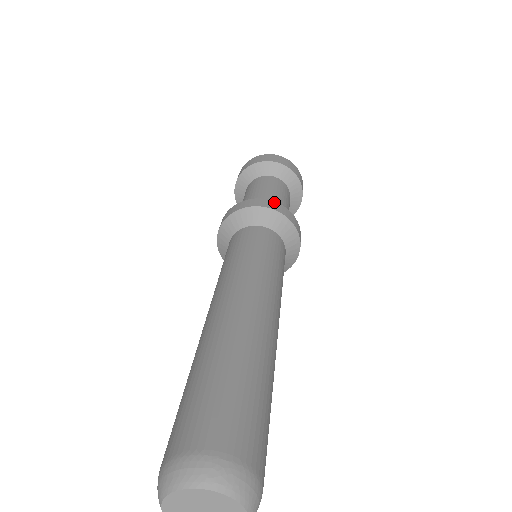
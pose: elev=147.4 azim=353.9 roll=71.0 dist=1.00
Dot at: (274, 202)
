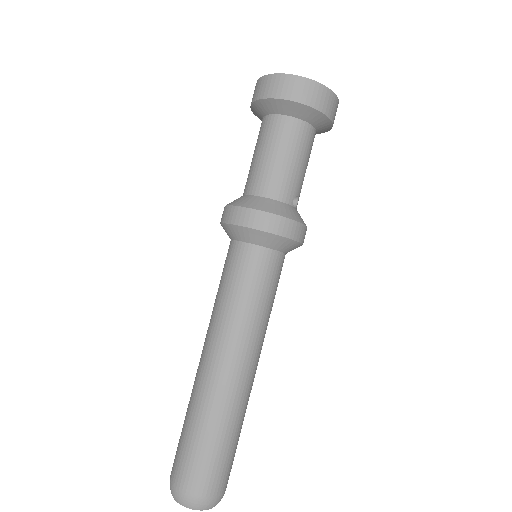
Dot at: (246, 210)
